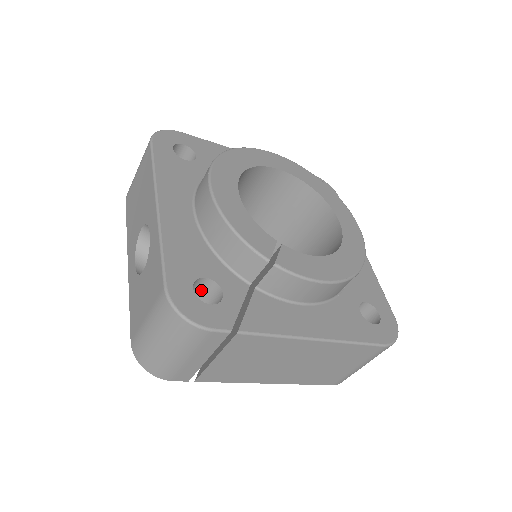
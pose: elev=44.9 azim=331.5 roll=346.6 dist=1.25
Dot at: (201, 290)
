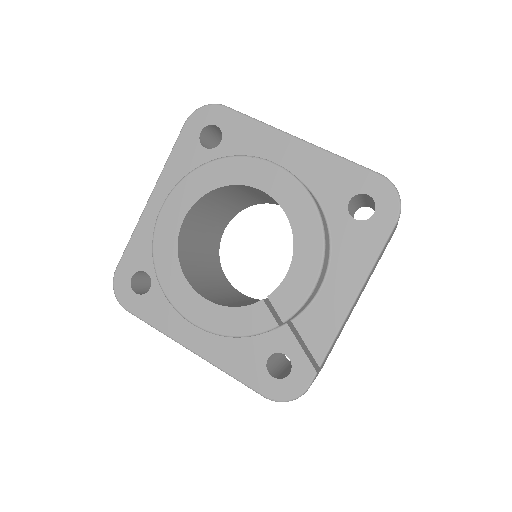
Dot at: (273, 354)
